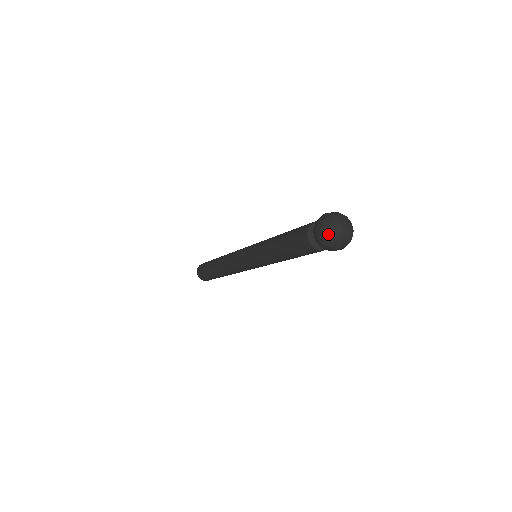
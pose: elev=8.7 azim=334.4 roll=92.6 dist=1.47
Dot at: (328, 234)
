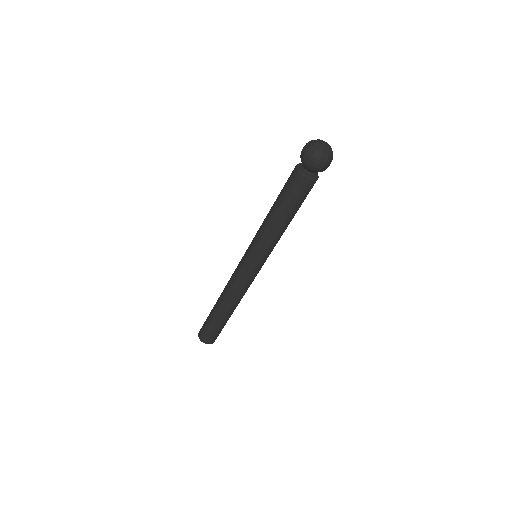
Dot at: (315, 150)
